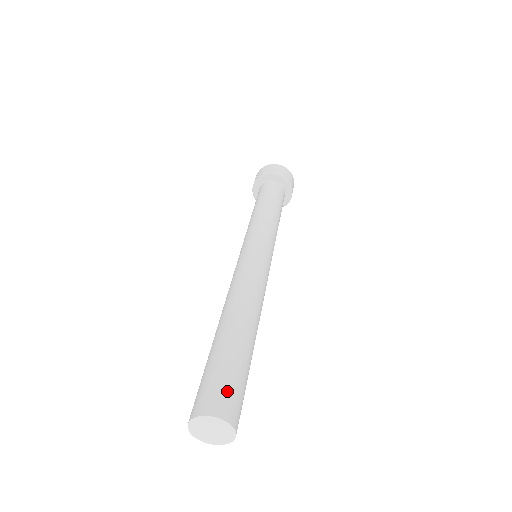
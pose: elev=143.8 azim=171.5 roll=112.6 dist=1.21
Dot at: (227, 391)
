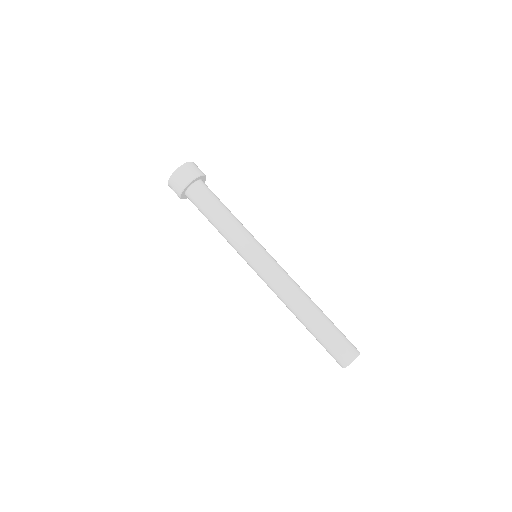
Dot at: (344, 348)
